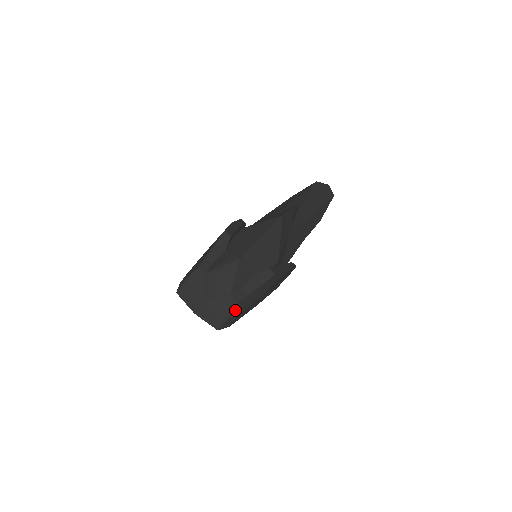
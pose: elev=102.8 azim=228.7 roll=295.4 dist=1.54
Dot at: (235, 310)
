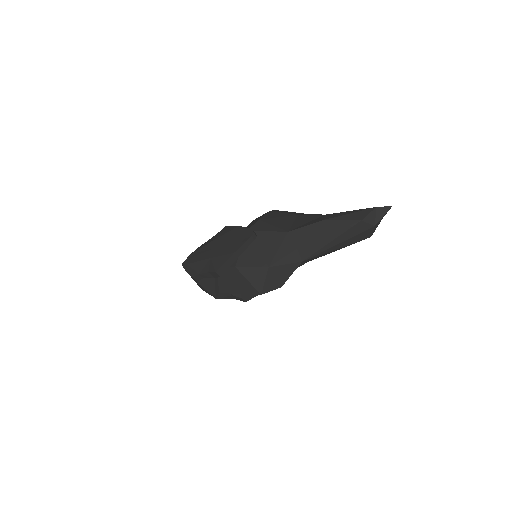
Dot at: occluded
